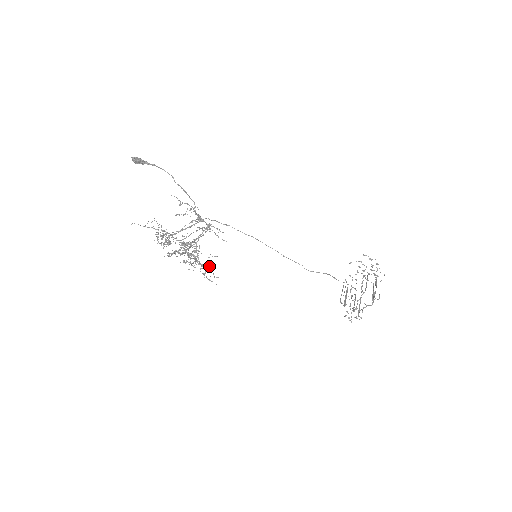
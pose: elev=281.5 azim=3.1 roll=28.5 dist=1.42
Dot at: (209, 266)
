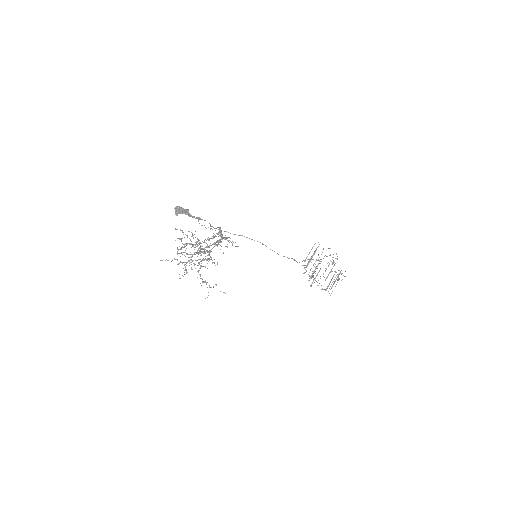
Dot at: occluded
